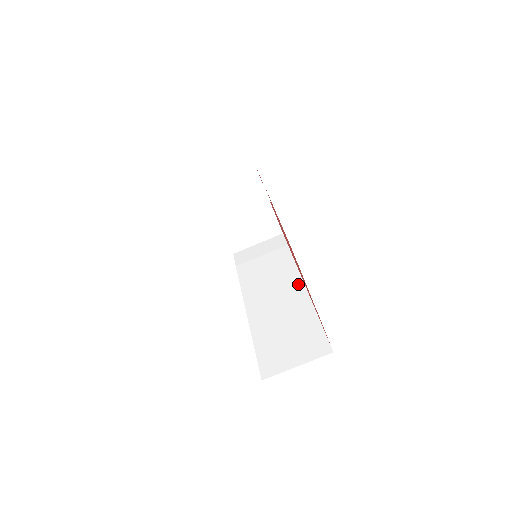
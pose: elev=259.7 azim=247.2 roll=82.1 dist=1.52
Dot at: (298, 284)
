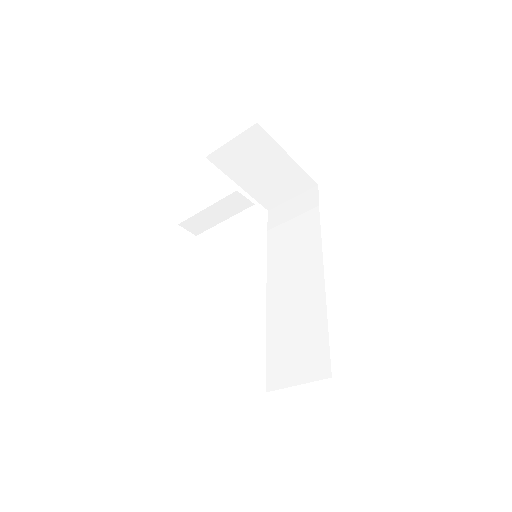
Dot at: (318, 270)
